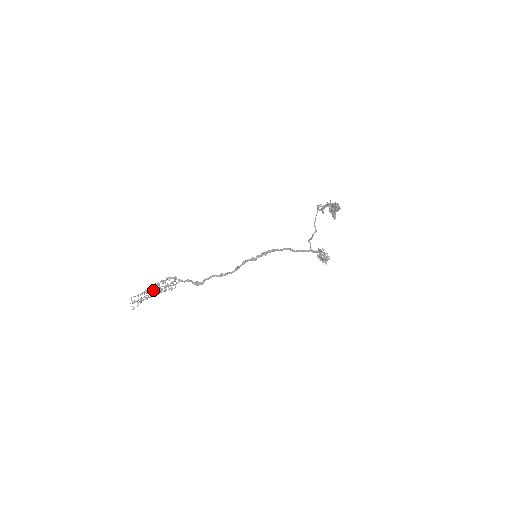
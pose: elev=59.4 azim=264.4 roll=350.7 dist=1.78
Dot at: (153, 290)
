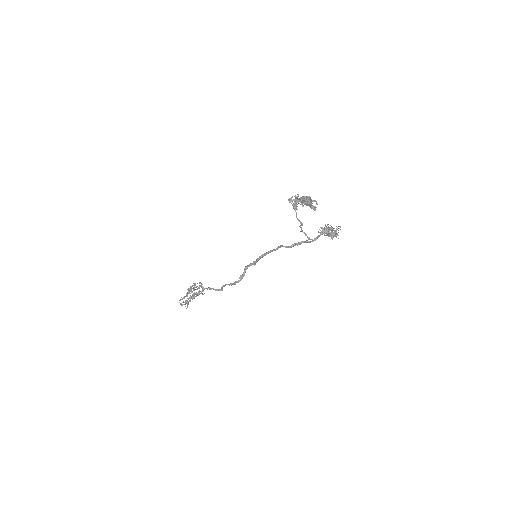
Dot at: (190, 295)
